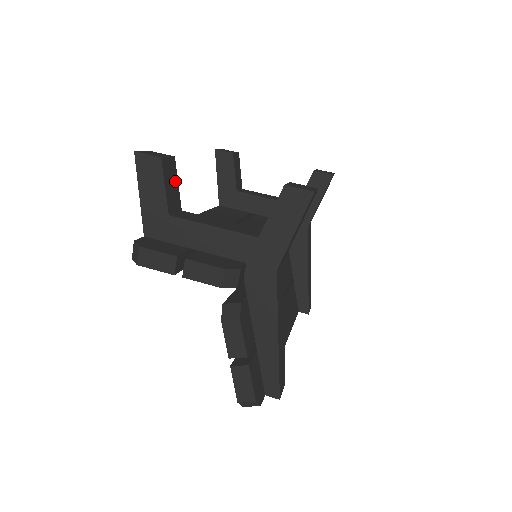
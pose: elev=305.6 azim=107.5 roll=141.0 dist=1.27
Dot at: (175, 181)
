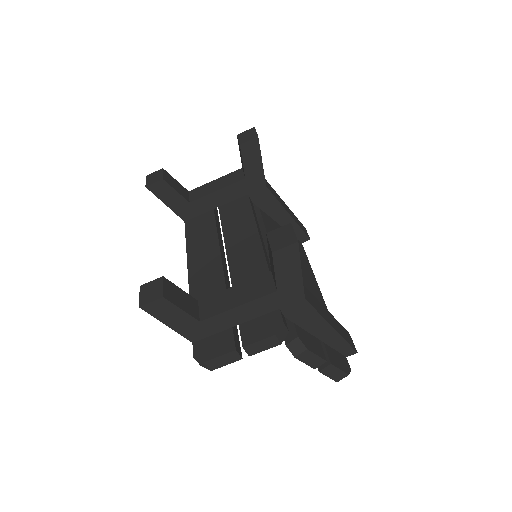
Dot at: (179, 292)
